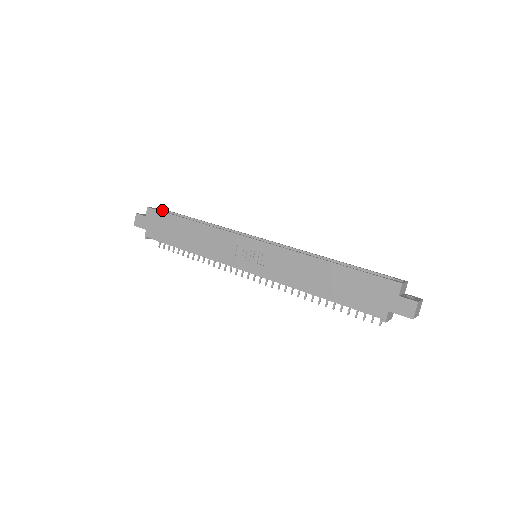
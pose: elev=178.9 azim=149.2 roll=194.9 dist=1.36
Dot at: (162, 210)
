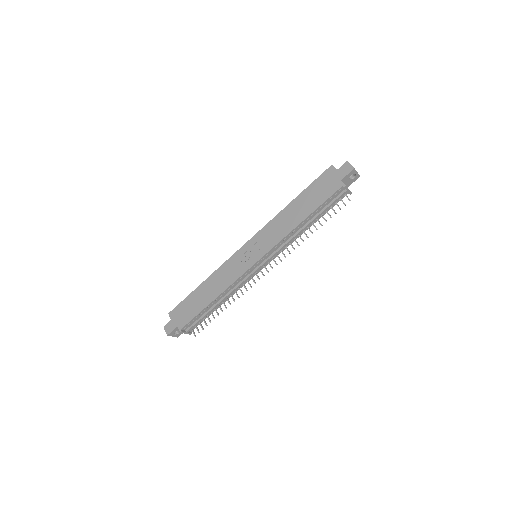
Dot at: occluded
